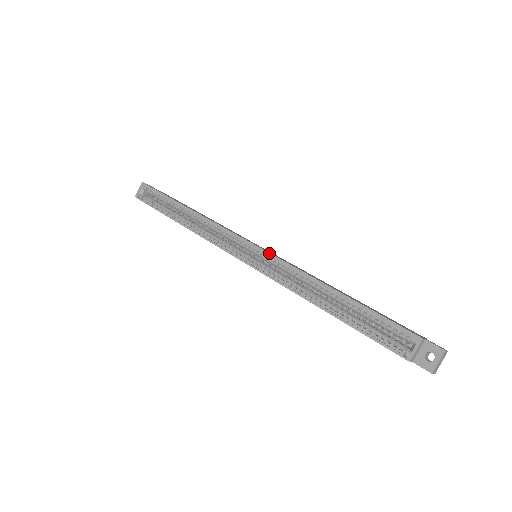
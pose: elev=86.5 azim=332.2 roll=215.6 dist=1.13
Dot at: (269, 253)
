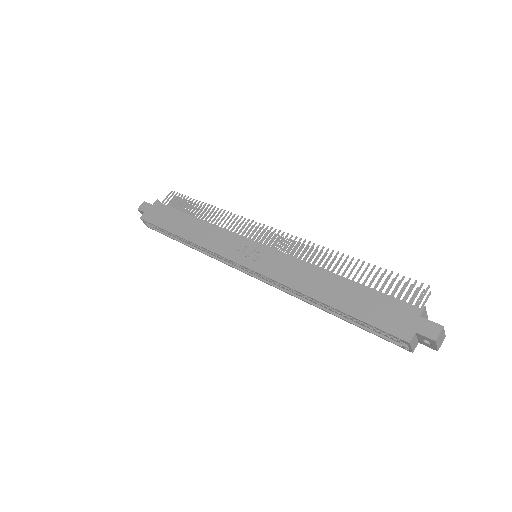
Dot at: (259, 274)
